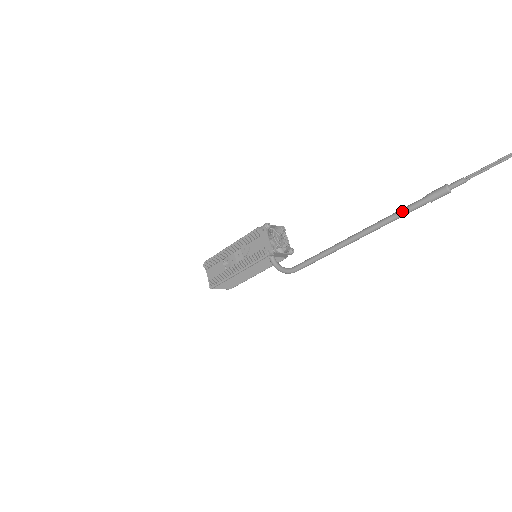
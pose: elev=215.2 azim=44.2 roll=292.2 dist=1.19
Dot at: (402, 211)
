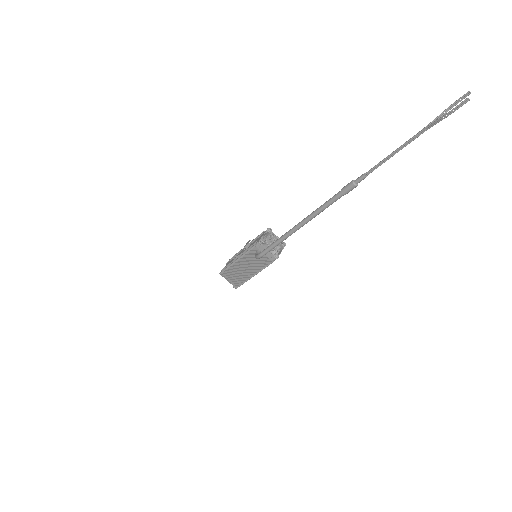
Dot at: (326, 201)
